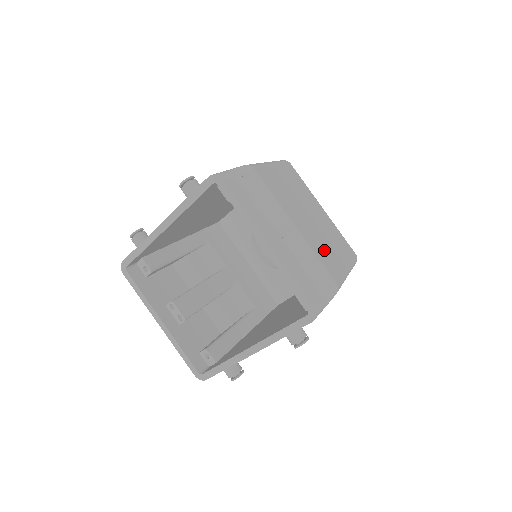
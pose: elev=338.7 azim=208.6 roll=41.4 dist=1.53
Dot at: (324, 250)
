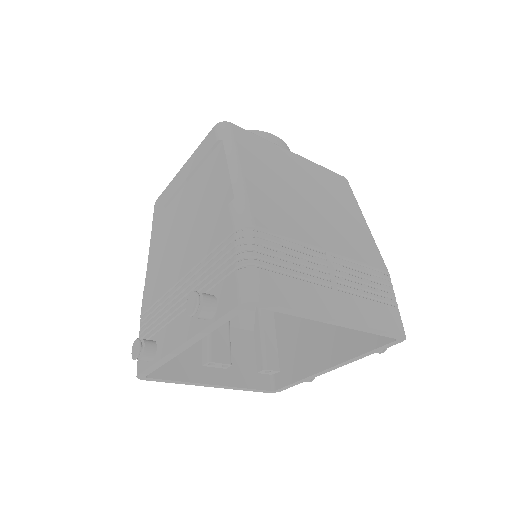
Dot at: (351, 236)
